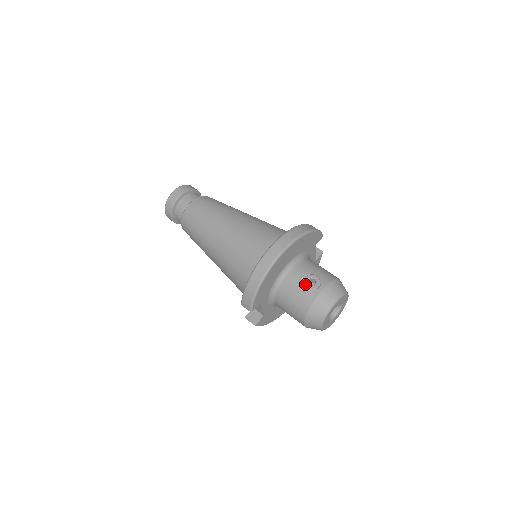
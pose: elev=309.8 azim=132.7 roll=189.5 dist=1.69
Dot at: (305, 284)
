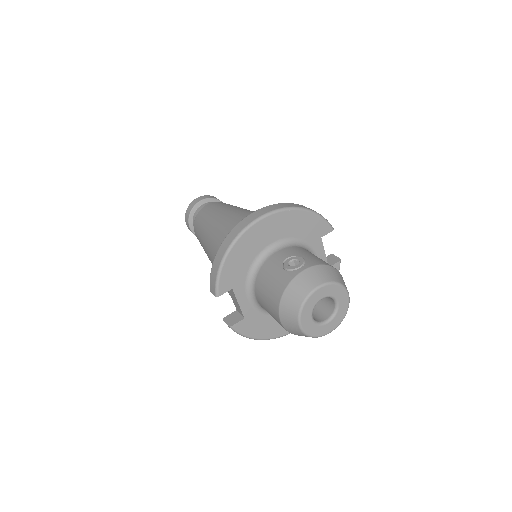
Dot at: (284, 265)
